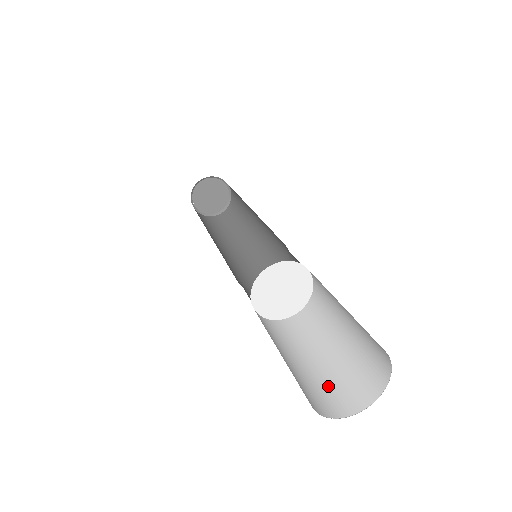
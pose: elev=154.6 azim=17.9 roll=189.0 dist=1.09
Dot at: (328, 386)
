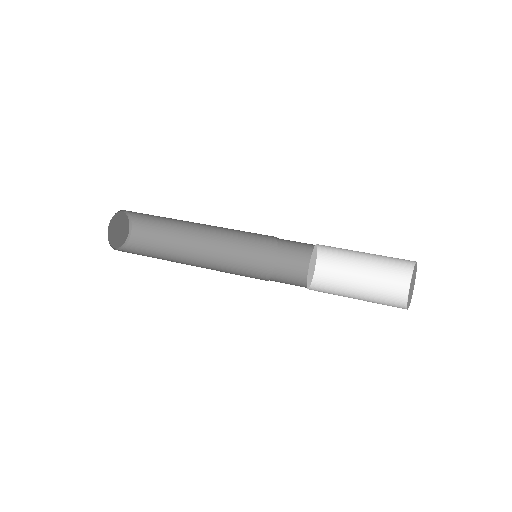
Dot at: (382, 298)
